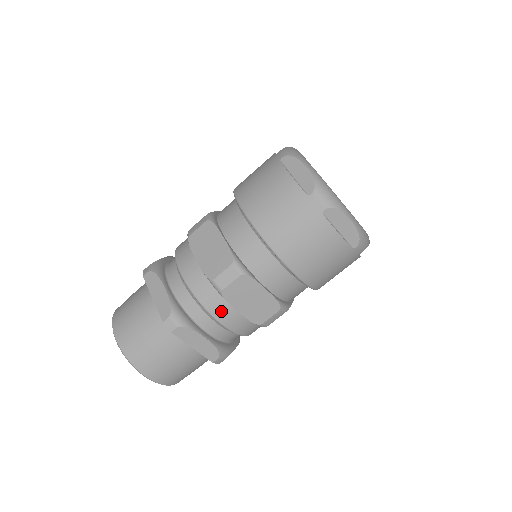
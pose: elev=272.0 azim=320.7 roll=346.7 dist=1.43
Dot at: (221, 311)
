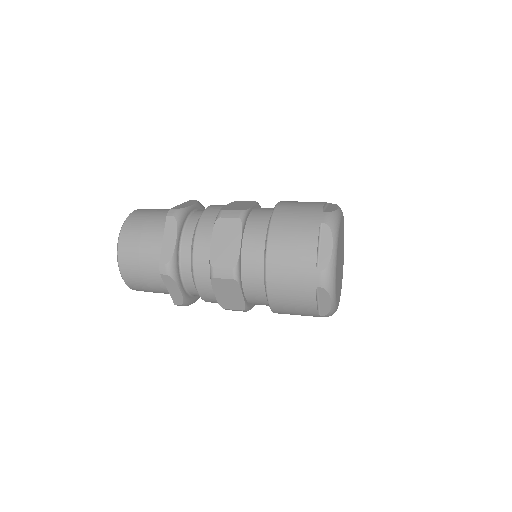
Dot at: (204, 233)
